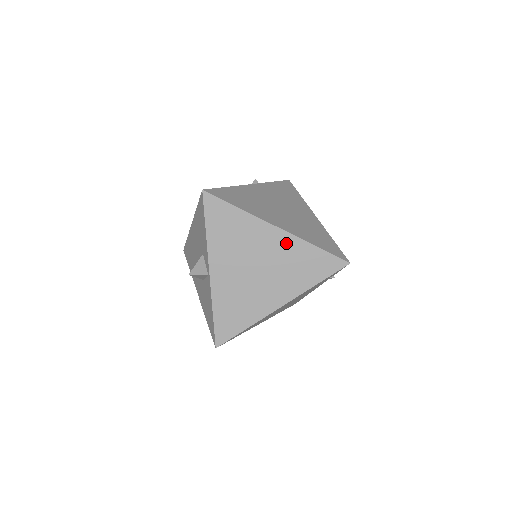
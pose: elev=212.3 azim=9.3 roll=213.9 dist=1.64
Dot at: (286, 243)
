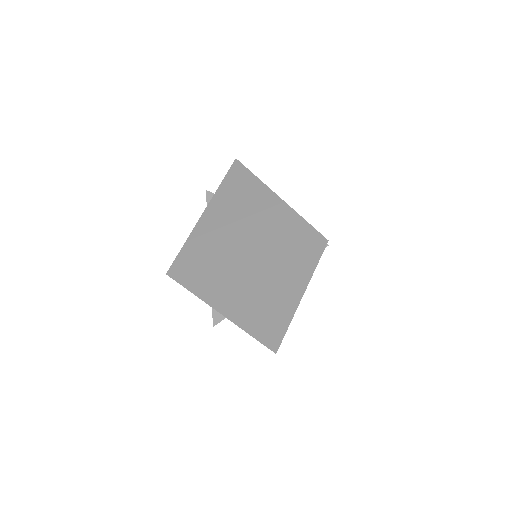
Dot at: (262, 263)
